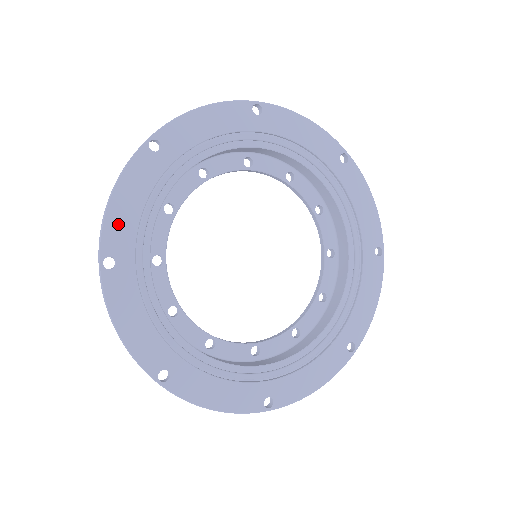
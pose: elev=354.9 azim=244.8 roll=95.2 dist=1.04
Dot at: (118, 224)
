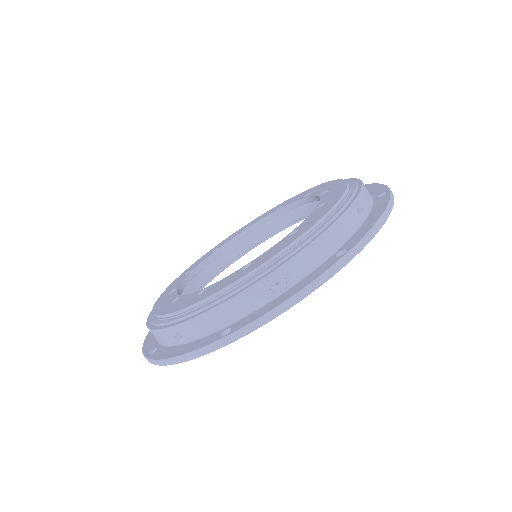
Dot at: occluded
